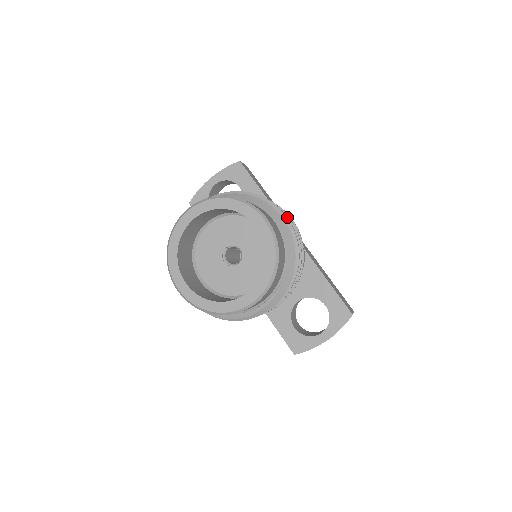
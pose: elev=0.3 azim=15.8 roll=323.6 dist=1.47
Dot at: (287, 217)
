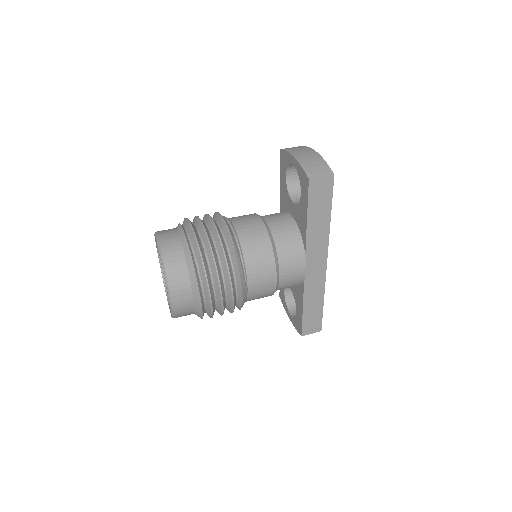
Dot at: (220, 296)
